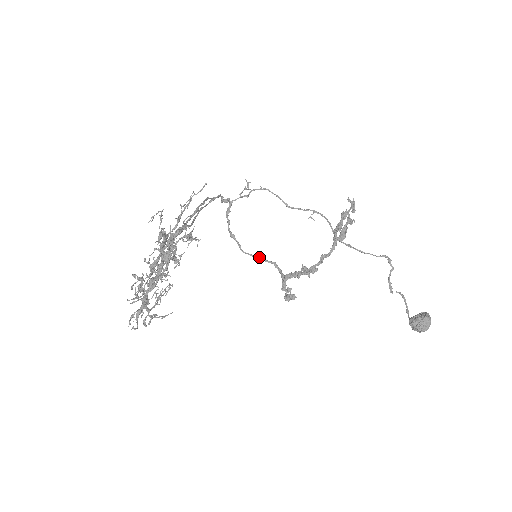
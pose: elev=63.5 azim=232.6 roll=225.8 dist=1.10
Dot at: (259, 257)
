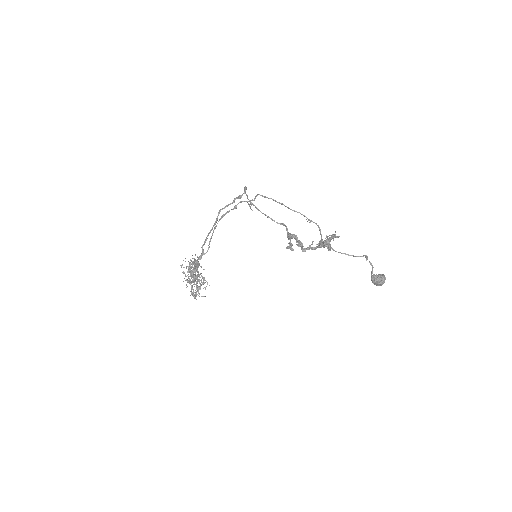
Dot at: occluded
